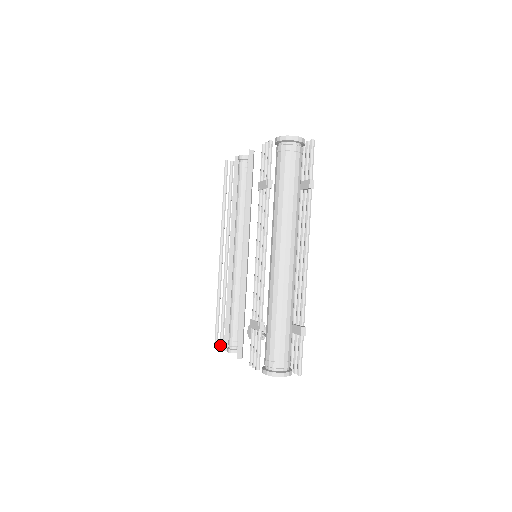
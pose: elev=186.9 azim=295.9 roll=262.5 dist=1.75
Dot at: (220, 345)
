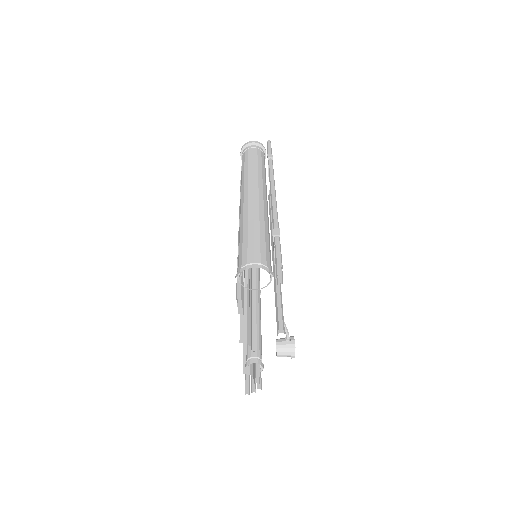
Dot at: (251, 392)
